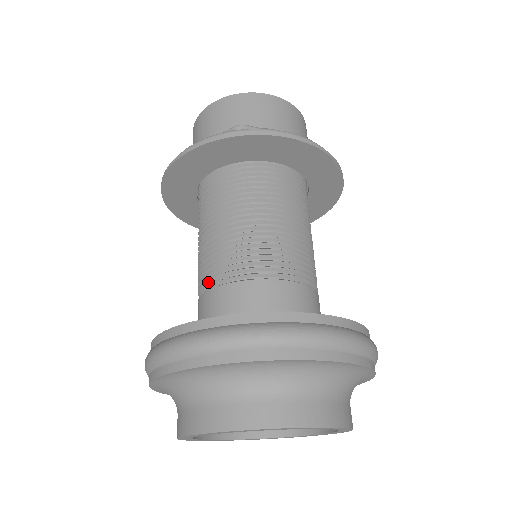
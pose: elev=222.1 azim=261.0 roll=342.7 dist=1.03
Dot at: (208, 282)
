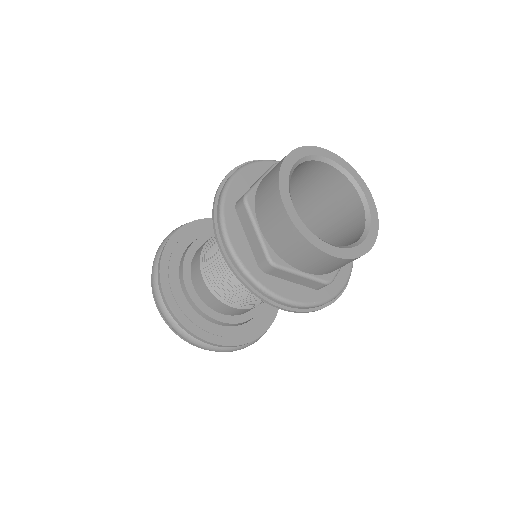
Dot at: (228, 301)
